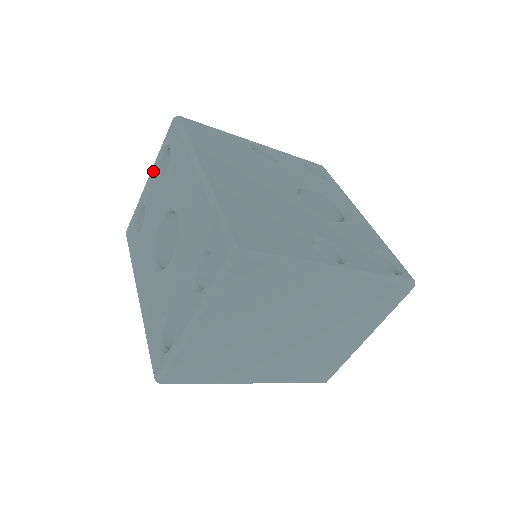
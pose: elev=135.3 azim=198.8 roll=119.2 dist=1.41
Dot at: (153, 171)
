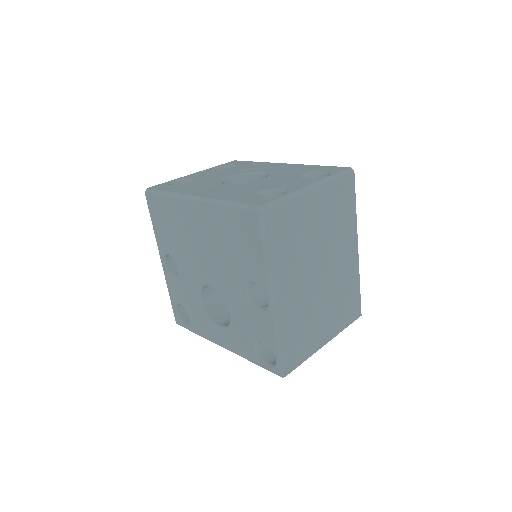
Dot at: (206, 170)
